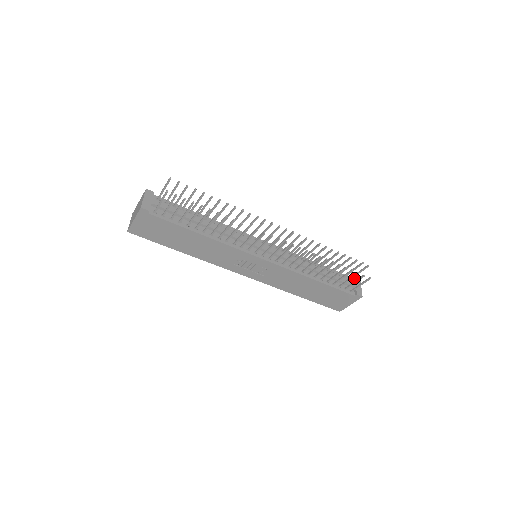
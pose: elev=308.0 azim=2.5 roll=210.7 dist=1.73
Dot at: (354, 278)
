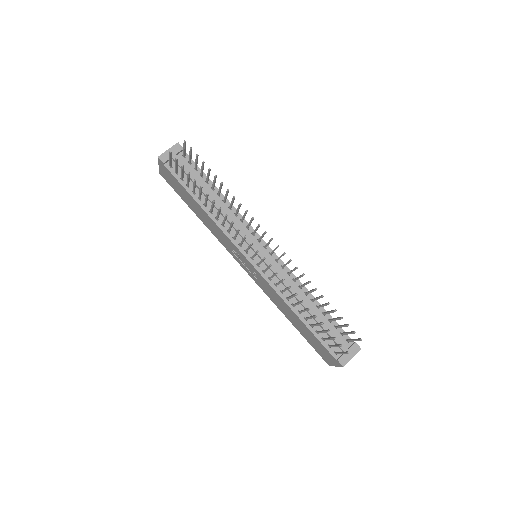
Dot at: (353, 343)
